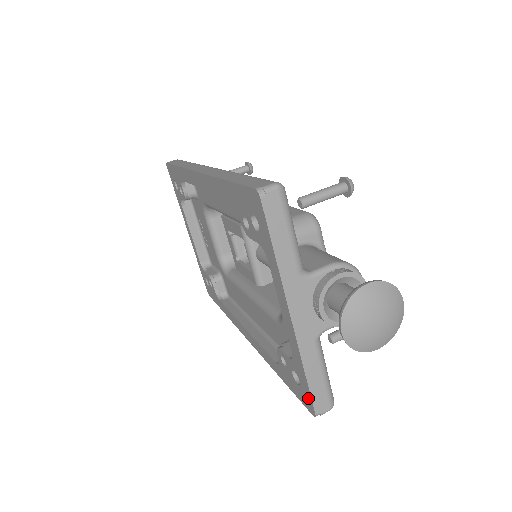
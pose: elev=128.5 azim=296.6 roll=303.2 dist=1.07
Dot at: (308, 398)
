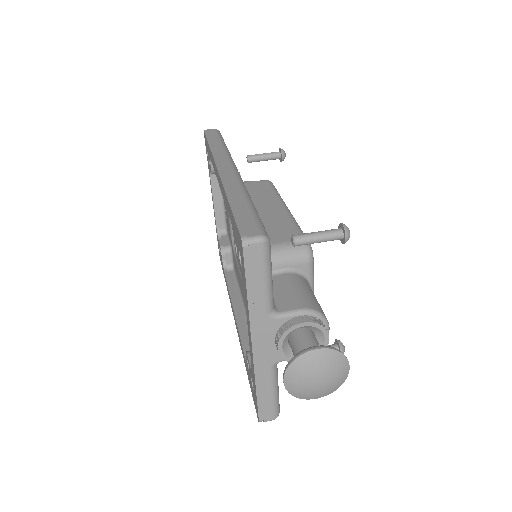
Dot at: (256, 406)
